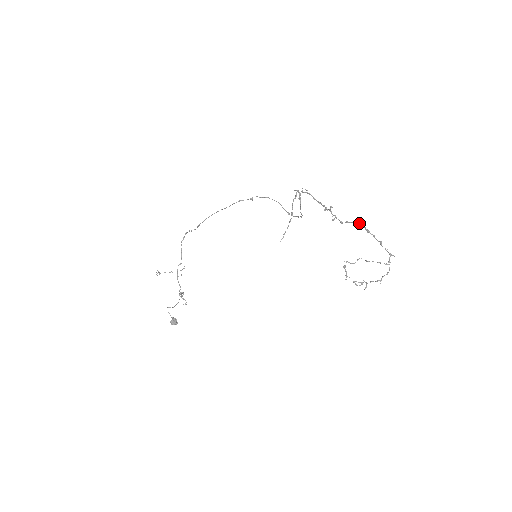
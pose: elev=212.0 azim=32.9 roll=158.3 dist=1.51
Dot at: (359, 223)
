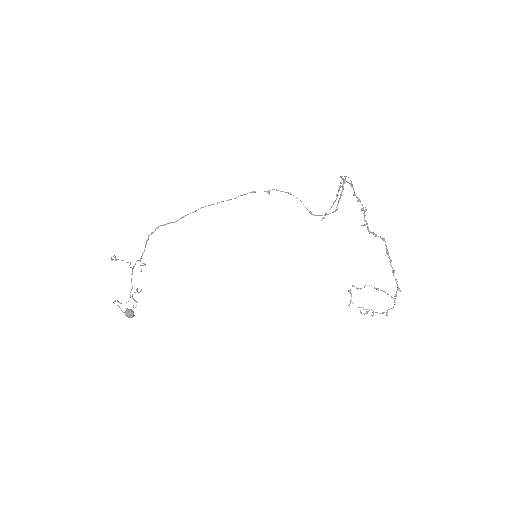
Dot at: (383, 239)
